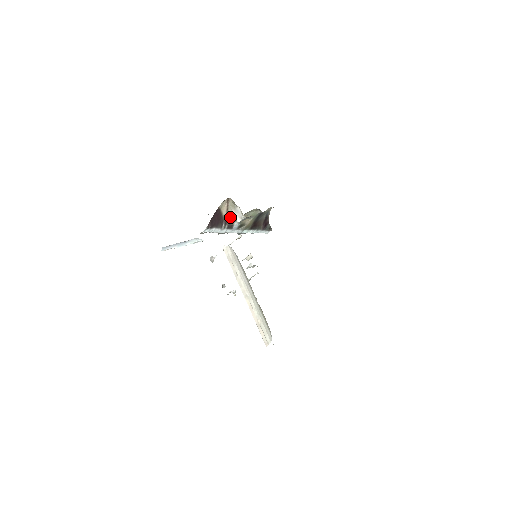
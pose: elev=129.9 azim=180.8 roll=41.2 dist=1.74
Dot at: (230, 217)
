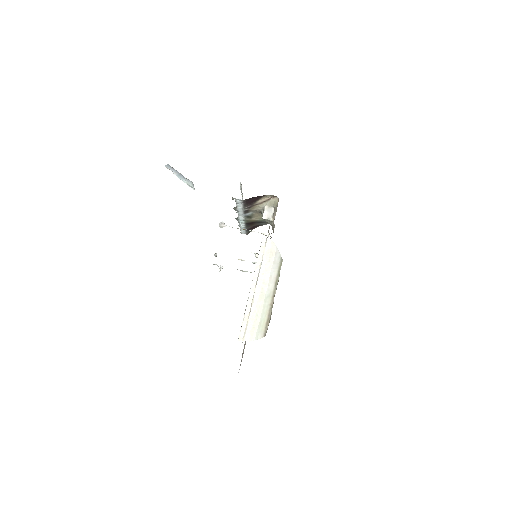
Dot at: (257, 207)
